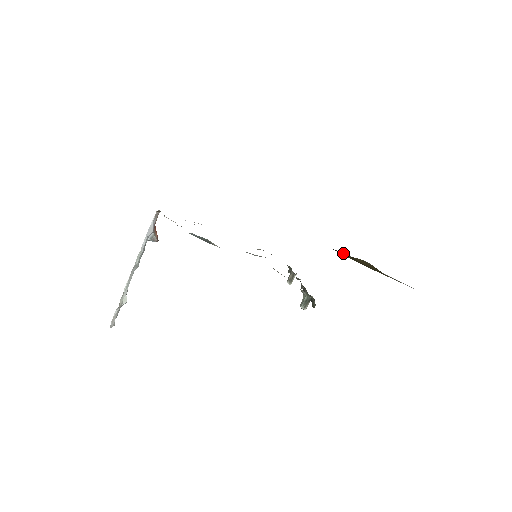
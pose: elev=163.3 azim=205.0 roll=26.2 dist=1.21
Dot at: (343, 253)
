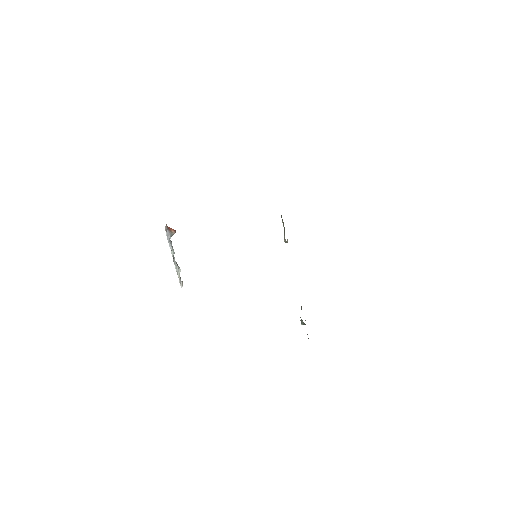
Dot at: occluded
